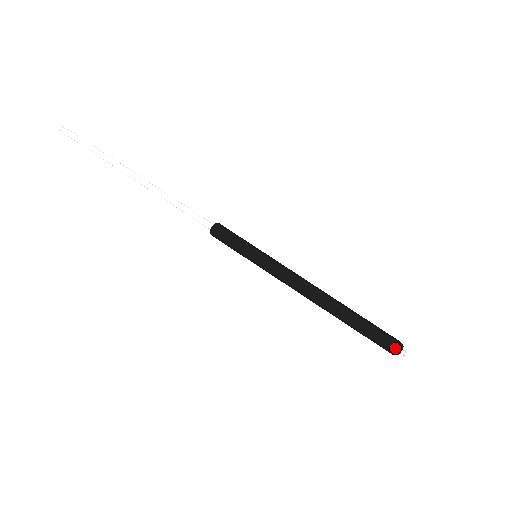
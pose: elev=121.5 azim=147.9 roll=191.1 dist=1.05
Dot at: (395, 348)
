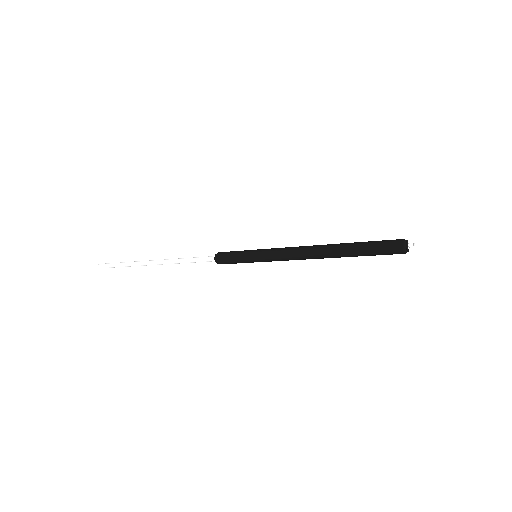
Dot at: (400, 251)
